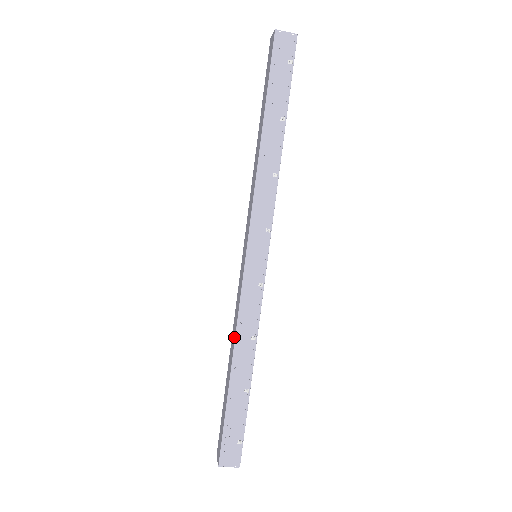
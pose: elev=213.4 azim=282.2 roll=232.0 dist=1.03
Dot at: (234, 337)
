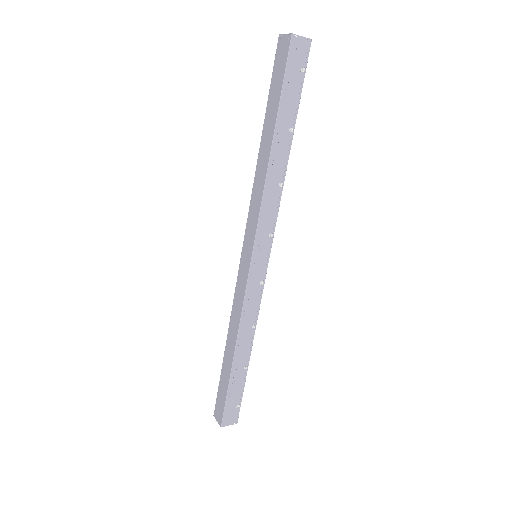
Dot at: (237, 328)
